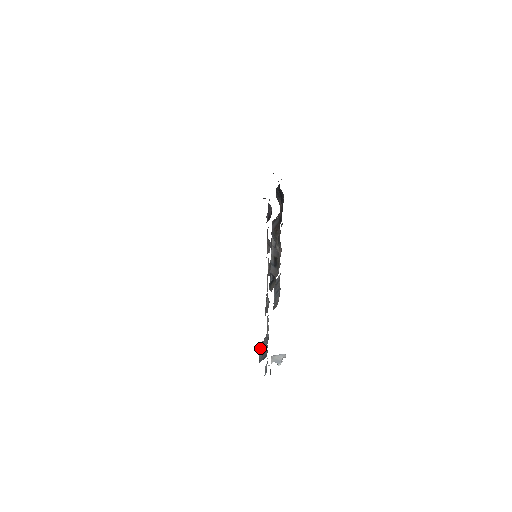
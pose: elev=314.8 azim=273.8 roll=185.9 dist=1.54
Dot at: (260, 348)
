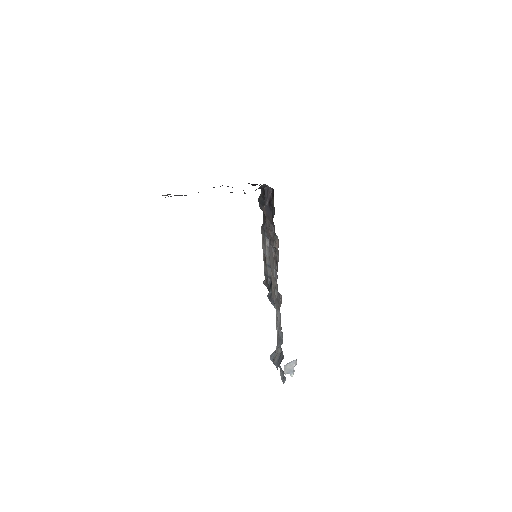
Dot at: (272, 359)
